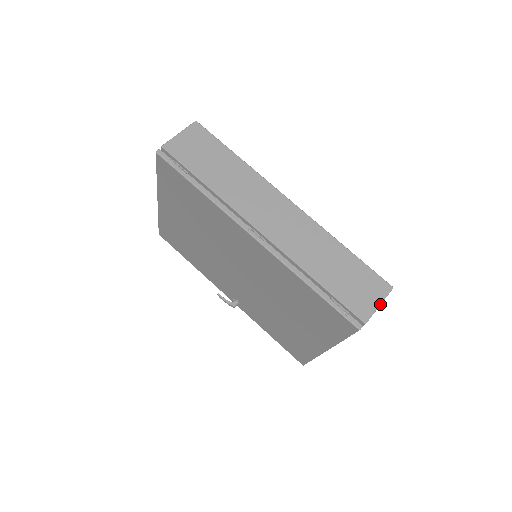
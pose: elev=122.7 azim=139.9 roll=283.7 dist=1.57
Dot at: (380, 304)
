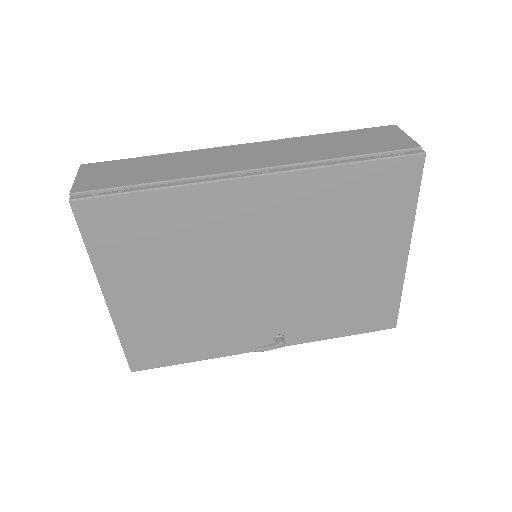
Dot at: (407, 135)
